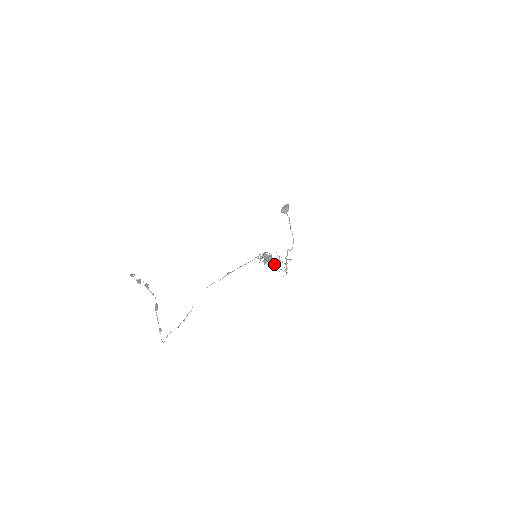
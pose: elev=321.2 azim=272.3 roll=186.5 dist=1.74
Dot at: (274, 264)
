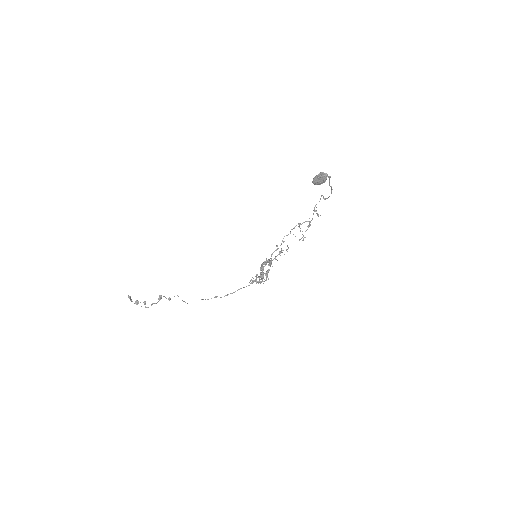
Dot at: (281, 252)
